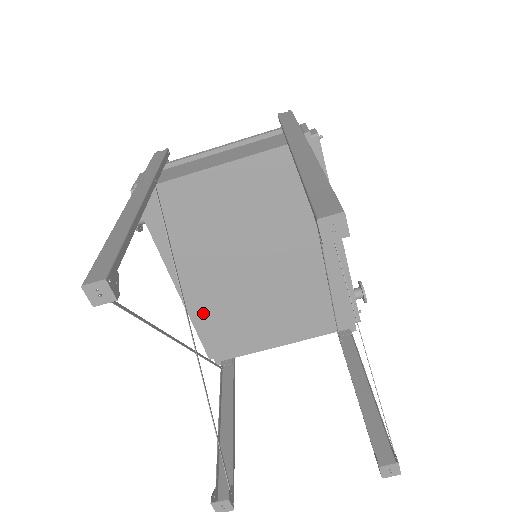
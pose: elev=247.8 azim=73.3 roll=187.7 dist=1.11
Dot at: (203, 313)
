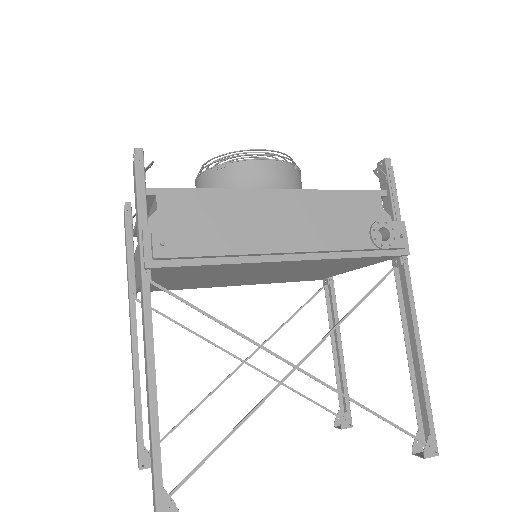
Dot at: (269, 282)
